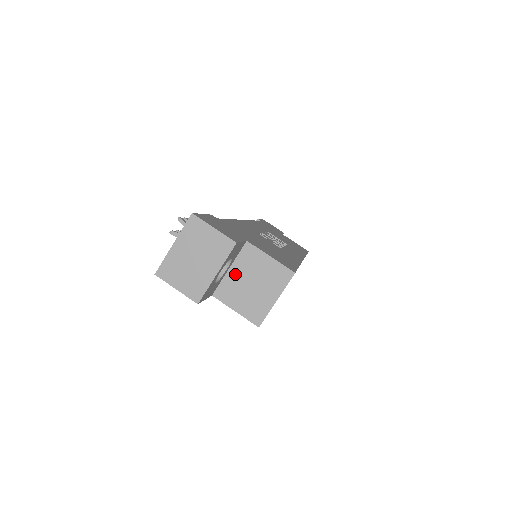
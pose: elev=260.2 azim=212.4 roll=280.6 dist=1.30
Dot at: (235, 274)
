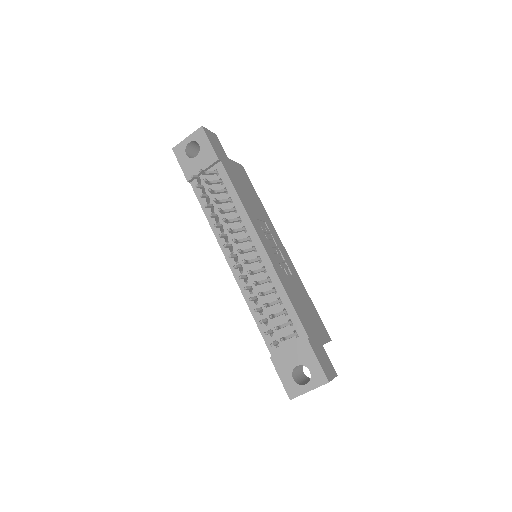
Dot at: occluded
